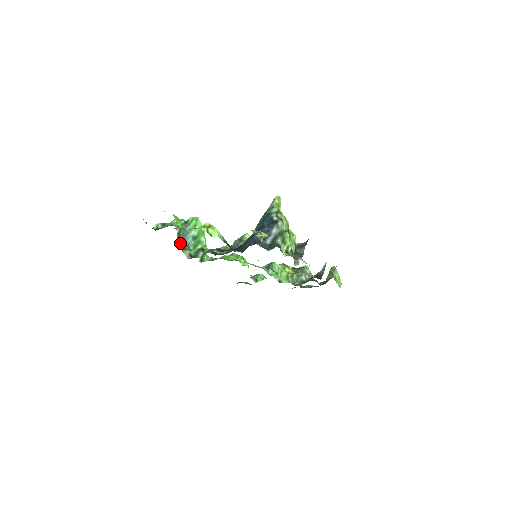
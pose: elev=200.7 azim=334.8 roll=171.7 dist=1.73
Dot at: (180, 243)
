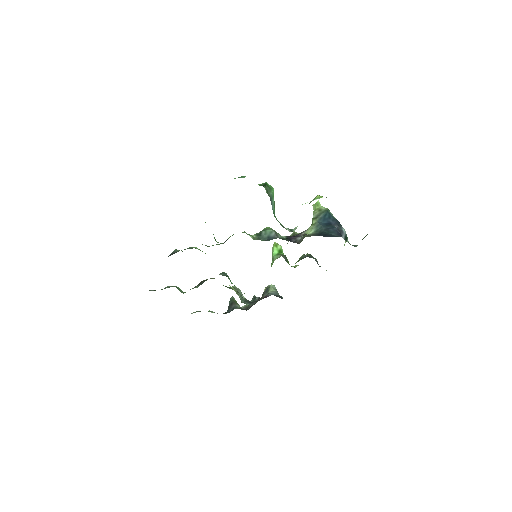
Dot at: occluded
